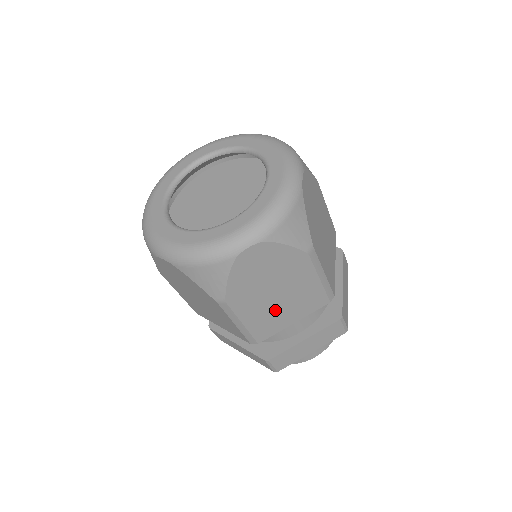
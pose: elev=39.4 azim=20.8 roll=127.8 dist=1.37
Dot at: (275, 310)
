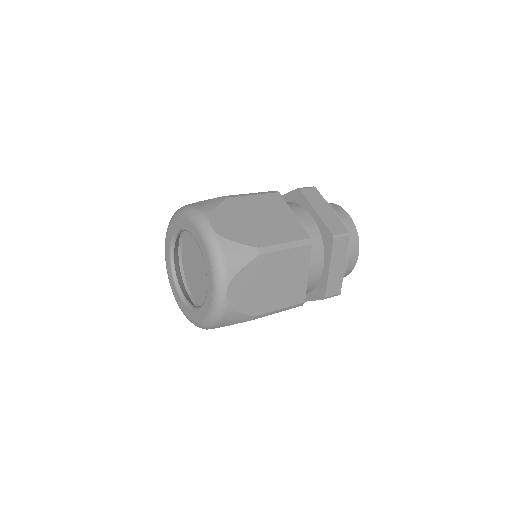
Dot at: occluded
